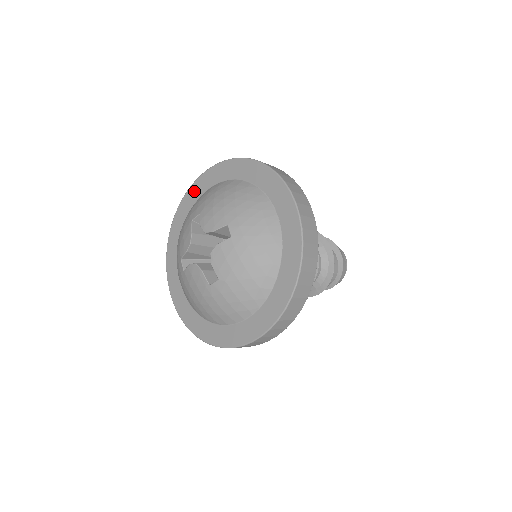
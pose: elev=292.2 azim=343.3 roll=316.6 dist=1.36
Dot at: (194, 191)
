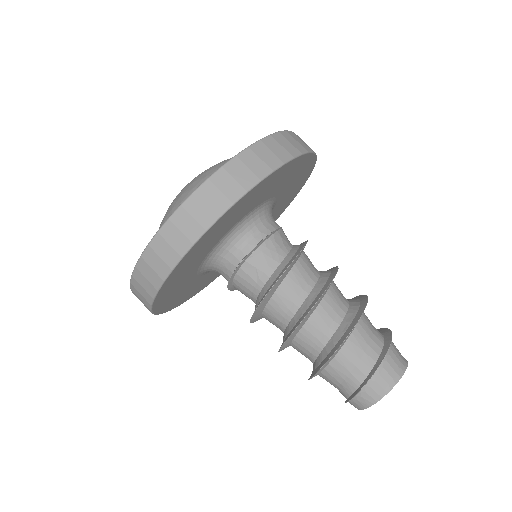
Dot at: occluded
